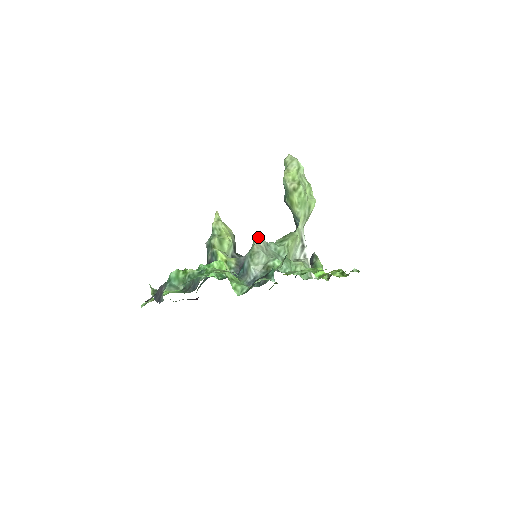
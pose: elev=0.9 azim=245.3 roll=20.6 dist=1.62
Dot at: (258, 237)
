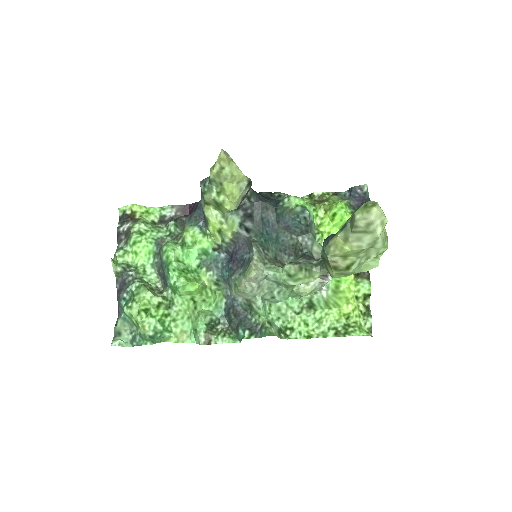
Dot at: (250, 279)
